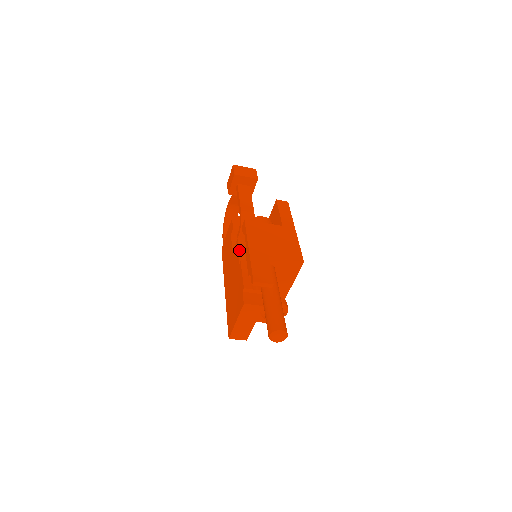
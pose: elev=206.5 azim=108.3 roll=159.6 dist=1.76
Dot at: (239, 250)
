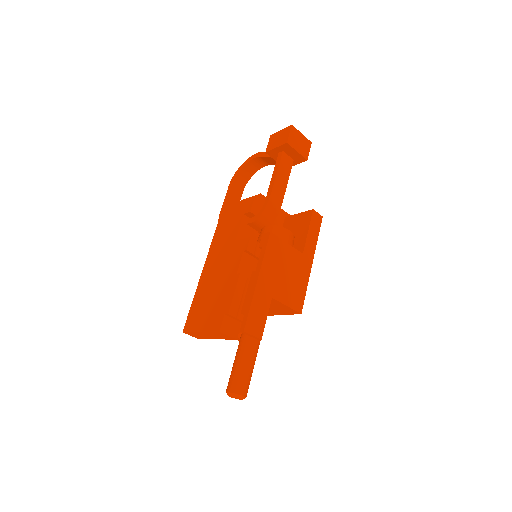
Dot at: (244, 253)
